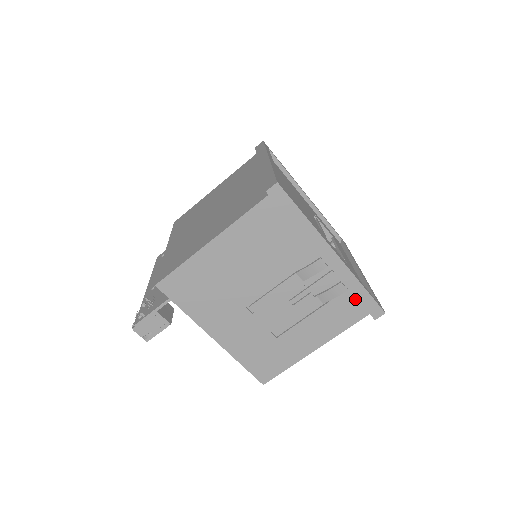
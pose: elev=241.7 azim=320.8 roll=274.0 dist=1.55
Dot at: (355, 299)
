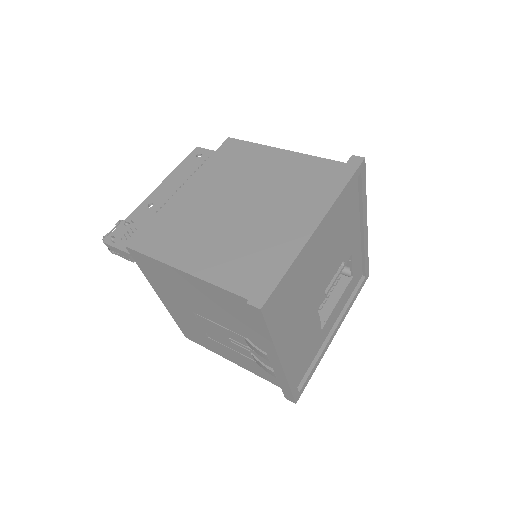
Dot at: occluded
